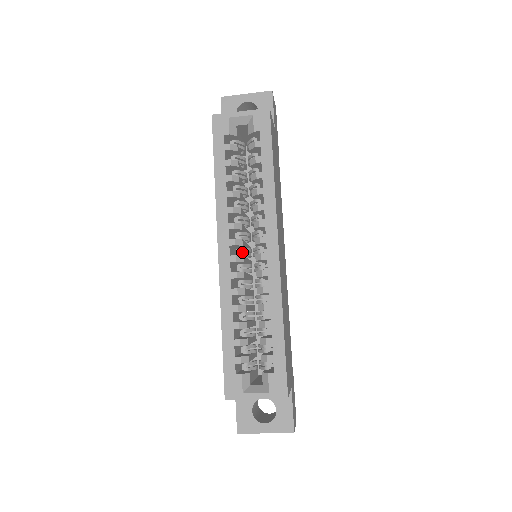
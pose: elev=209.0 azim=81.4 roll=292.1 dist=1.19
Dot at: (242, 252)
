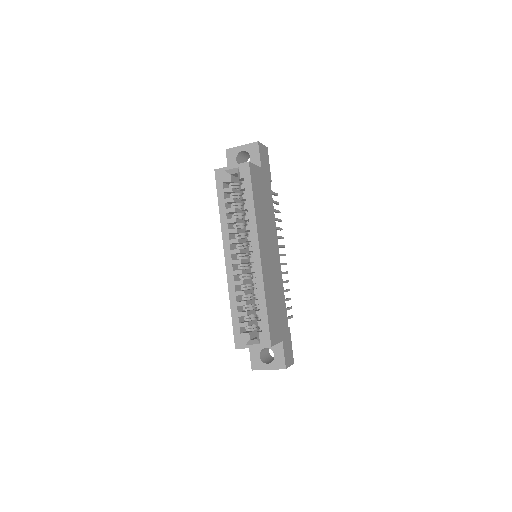
Dot at: occluded
